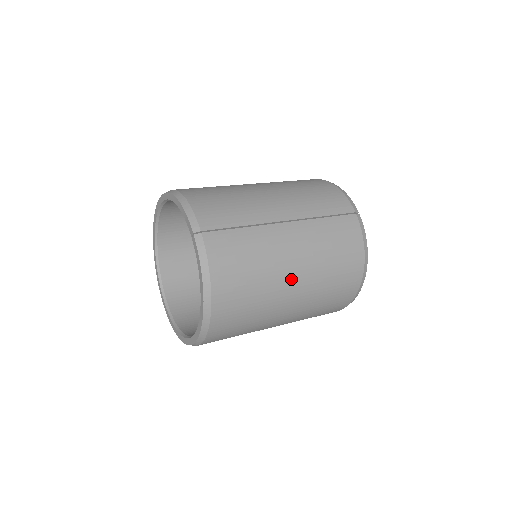
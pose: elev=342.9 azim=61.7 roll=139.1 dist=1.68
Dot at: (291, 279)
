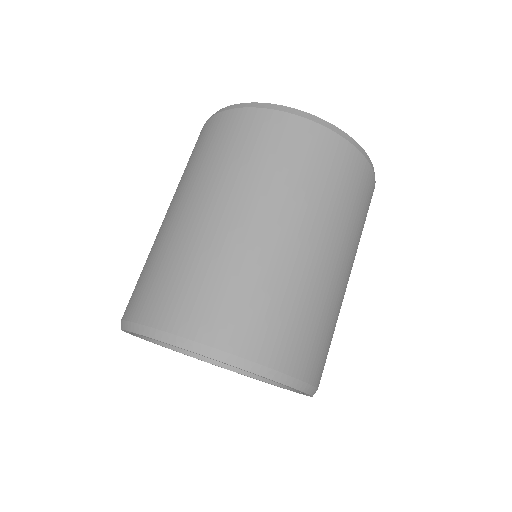
Dot at: occluded
